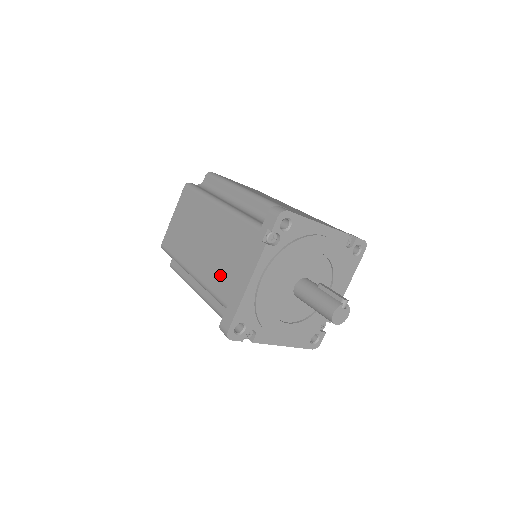
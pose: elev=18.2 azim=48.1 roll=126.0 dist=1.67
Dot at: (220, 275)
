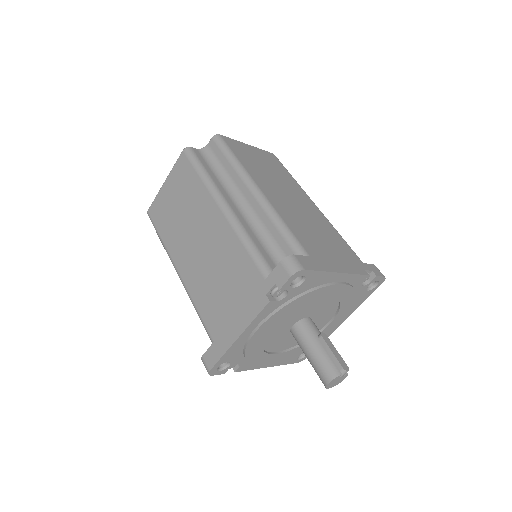
Dot at: (210, 300)
